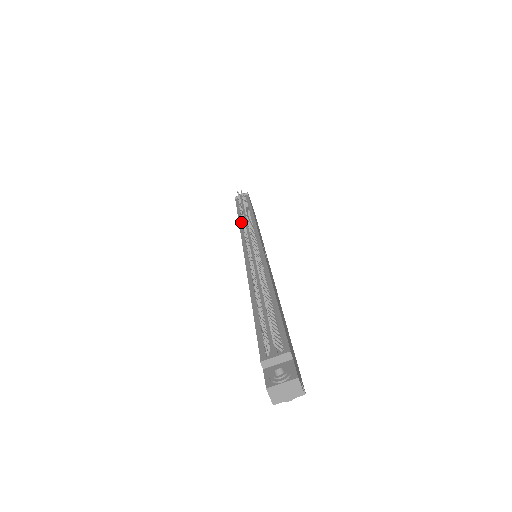
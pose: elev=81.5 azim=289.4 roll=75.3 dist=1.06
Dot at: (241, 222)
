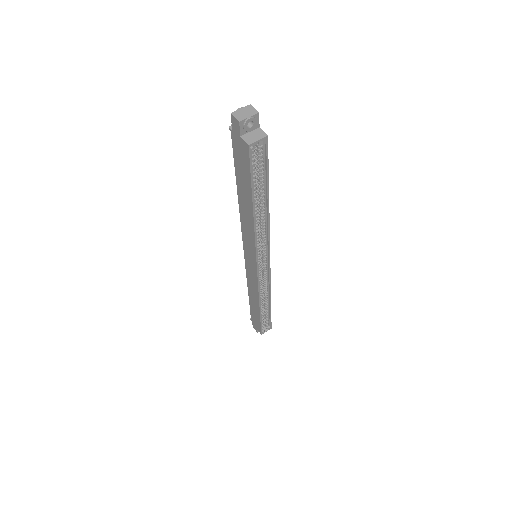
Dot at: occluded
